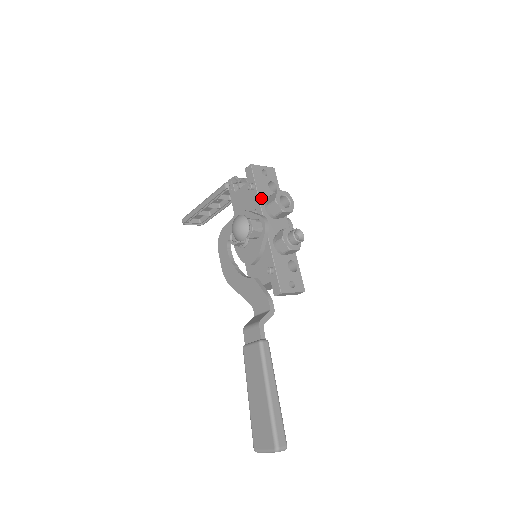
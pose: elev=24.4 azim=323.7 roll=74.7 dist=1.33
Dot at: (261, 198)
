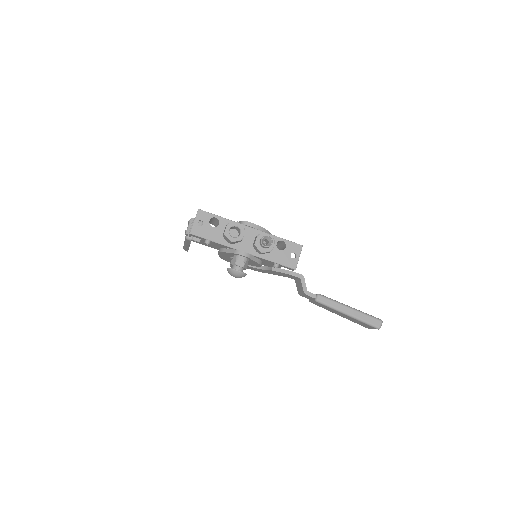
Dot at: (221, 242)
